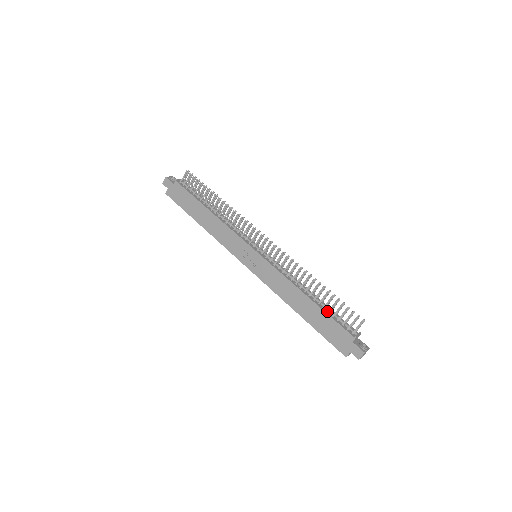
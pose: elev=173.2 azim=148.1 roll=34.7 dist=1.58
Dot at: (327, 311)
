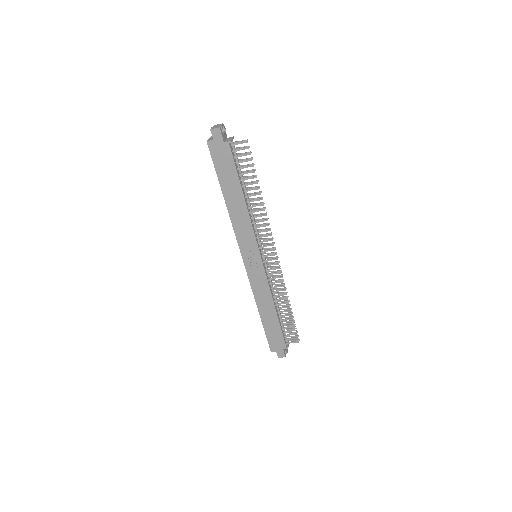
Dot at: (281, 324)
